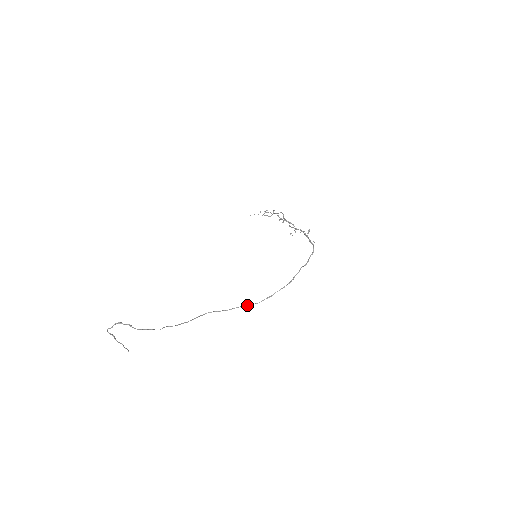
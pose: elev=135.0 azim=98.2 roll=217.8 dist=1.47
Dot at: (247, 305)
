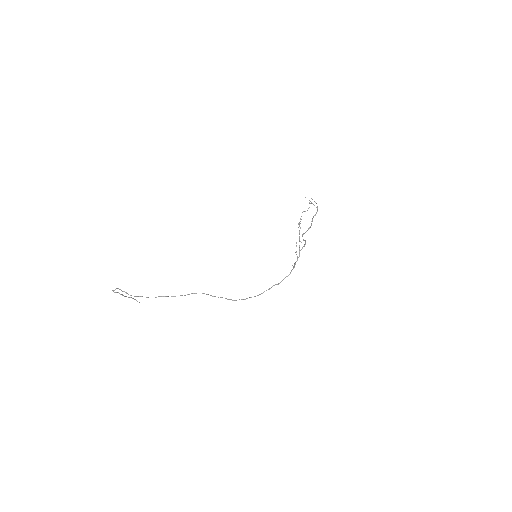
Dot at: occluded
